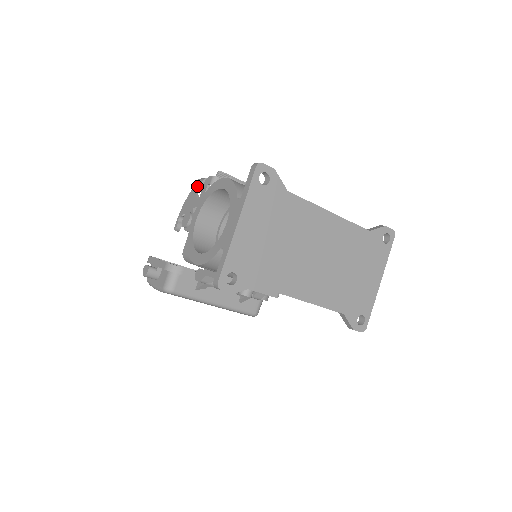
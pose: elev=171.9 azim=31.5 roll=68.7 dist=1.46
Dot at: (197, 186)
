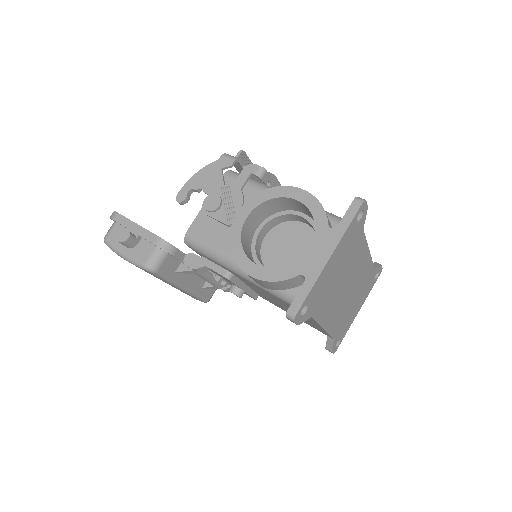
Dot at: (224, 163)
